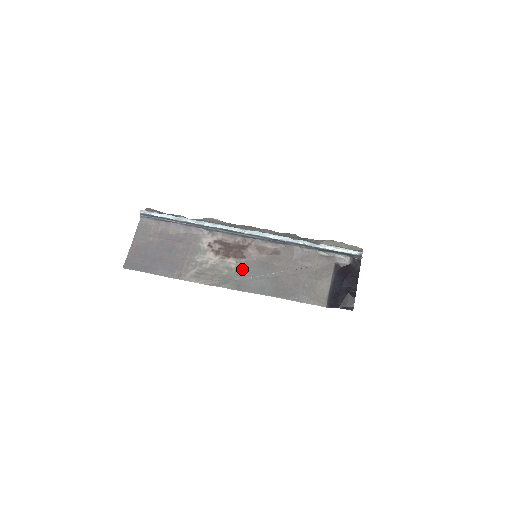
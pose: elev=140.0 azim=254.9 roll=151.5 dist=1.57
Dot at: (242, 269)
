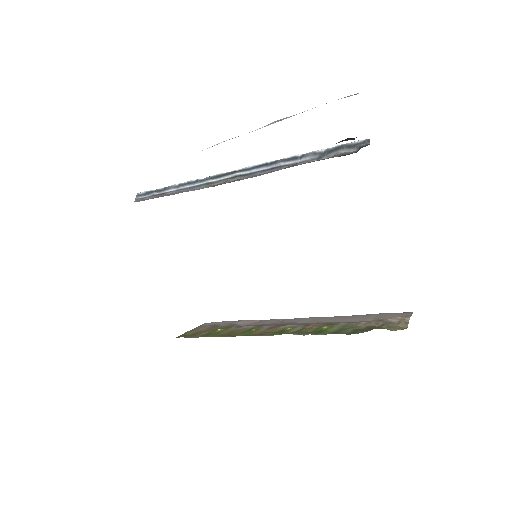
Dot at: occluded
